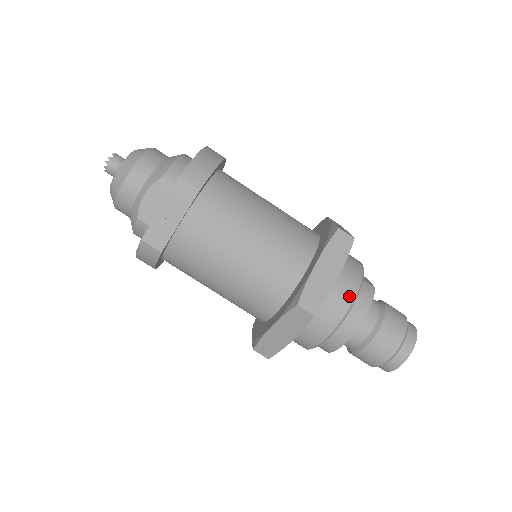
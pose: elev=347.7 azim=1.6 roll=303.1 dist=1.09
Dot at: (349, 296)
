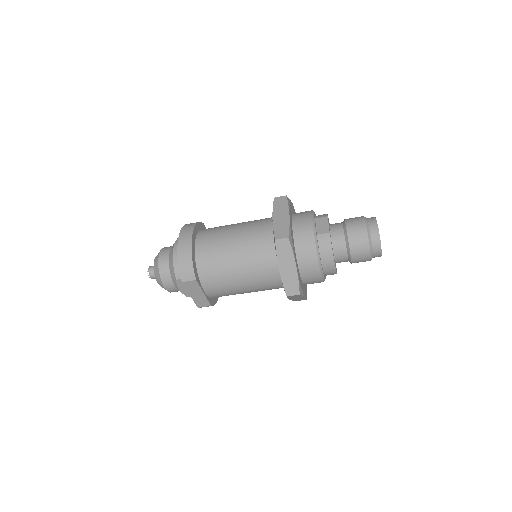
Dot at: (314, 260)
